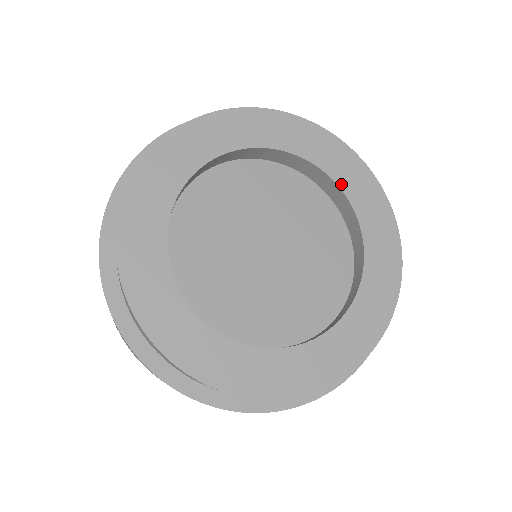
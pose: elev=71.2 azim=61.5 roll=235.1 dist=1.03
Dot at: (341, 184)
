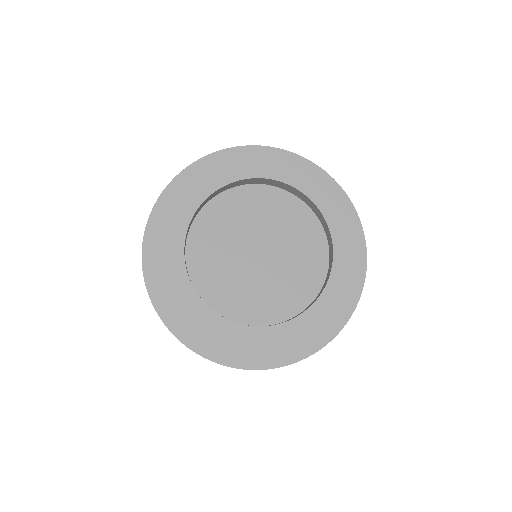
Dot at: (302, 189)
